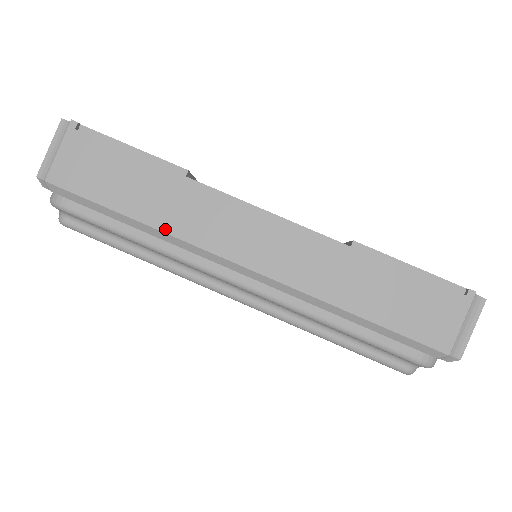
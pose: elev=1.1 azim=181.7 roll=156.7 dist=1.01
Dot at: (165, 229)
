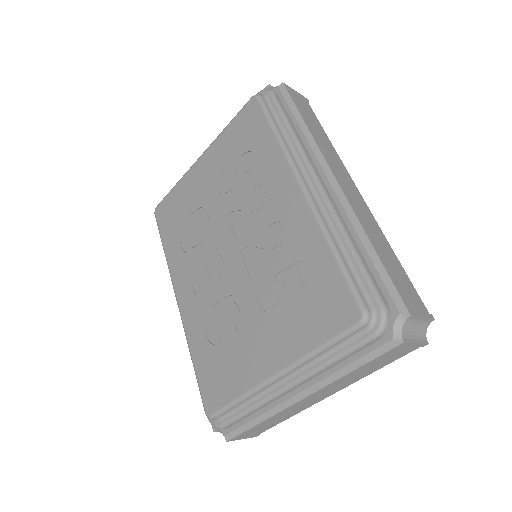
Dot at: (314, 137)
